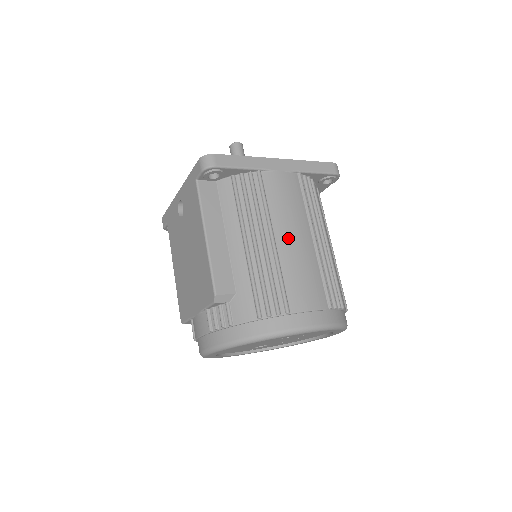
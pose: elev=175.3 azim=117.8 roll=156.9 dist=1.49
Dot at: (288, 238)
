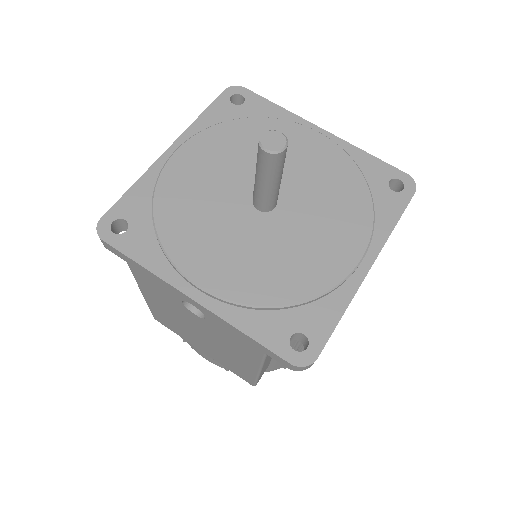
Dot at: occluded
